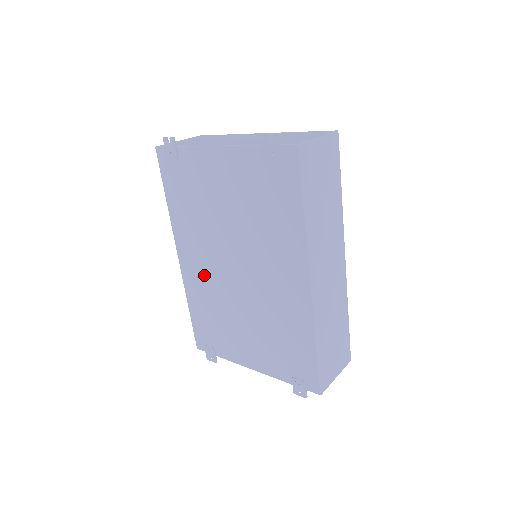
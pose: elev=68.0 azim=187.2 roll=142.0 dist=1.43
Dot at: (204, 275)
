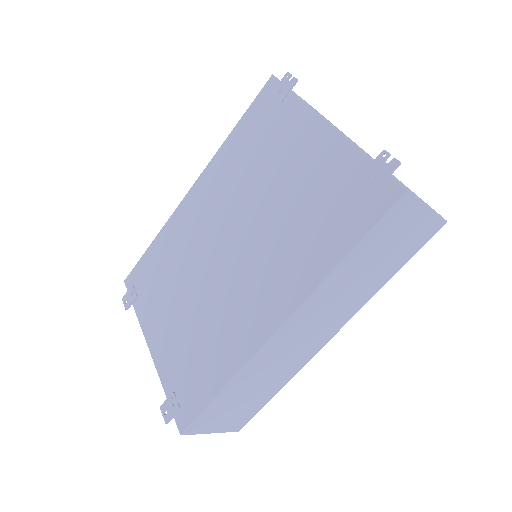
Dot at: (196, 225)
